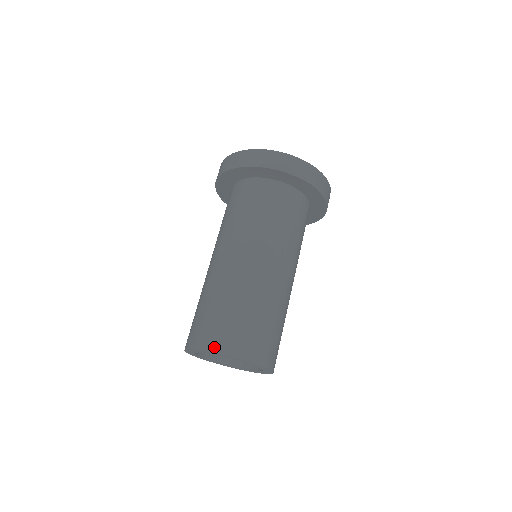
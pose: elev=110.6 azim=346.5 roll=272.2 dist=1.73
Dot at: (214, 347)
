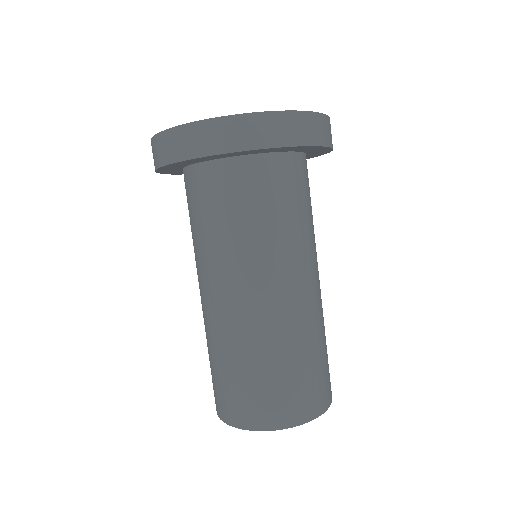
Dot at: (251, 424)
